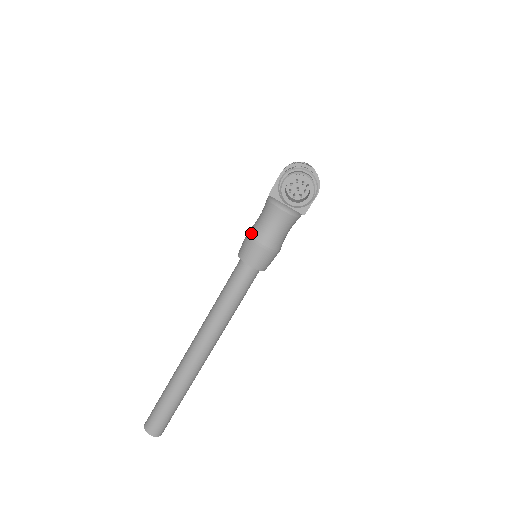
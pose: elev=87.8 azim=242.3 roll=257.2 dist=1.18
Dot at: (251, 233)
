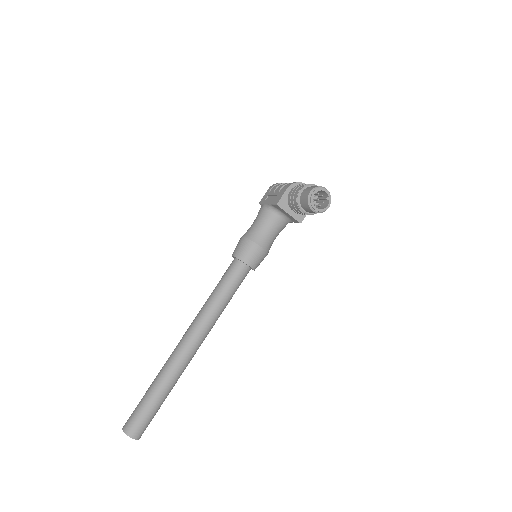
Dot at: (249, 237)
